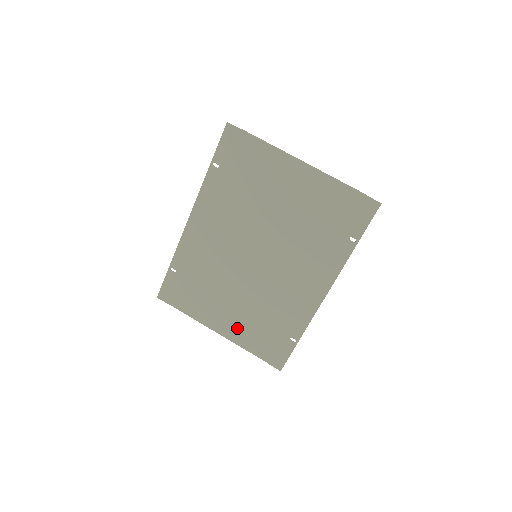
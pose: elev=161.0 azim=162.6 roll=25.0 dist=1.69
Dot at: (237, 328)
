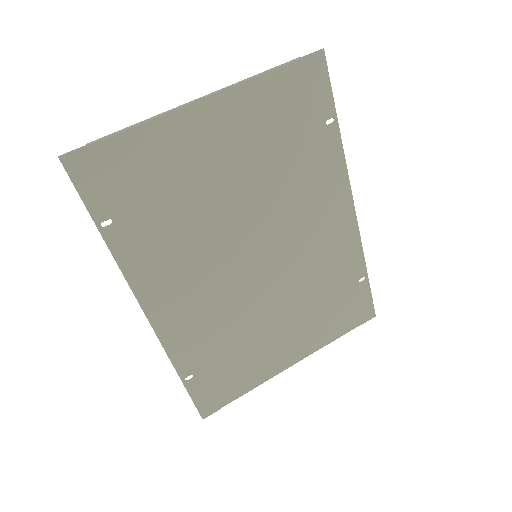
Dot at: (306, 337)
